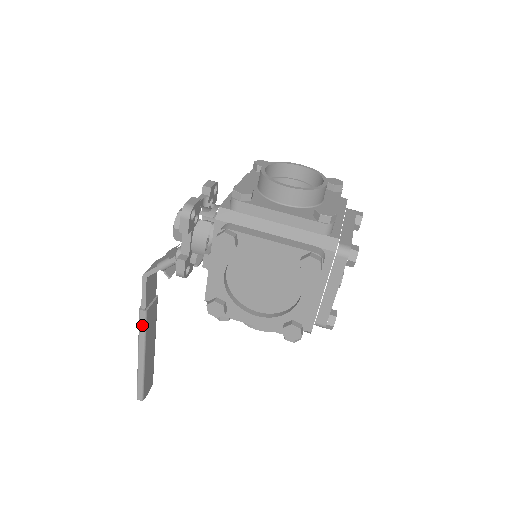
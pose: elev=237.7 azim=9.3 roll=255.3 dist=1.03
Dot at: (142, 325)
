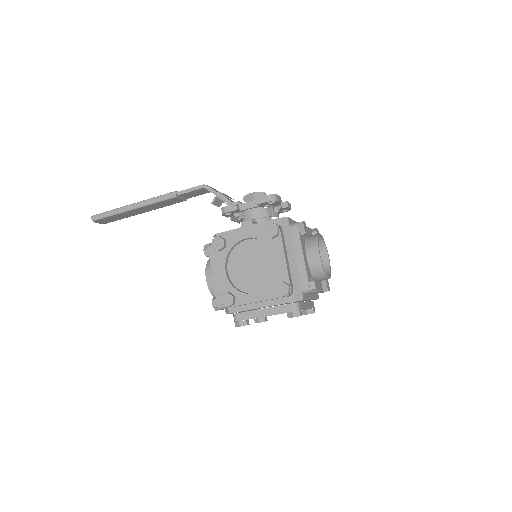
Dot at: (163, 198)
